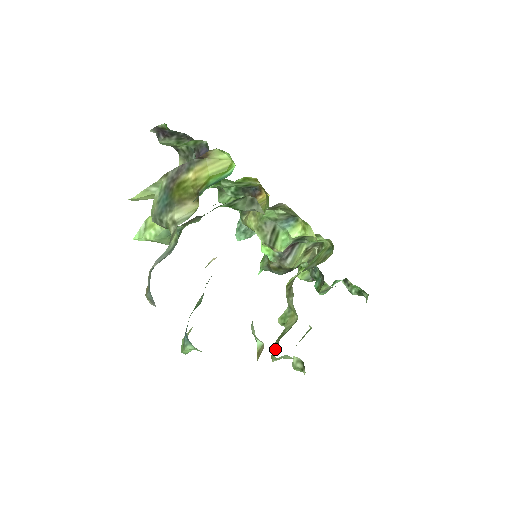
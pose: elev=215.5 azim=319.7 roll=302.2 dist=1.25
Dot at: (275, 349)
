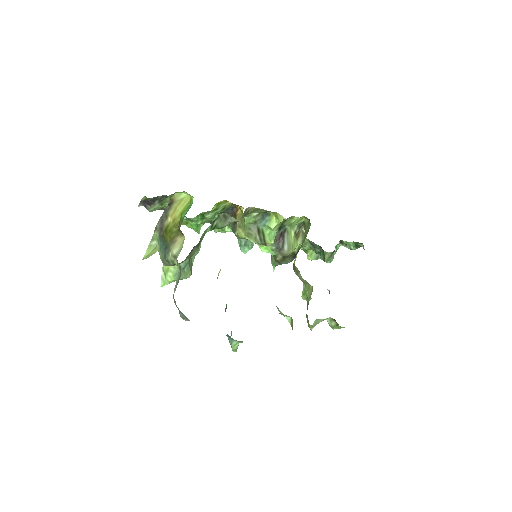
Dot at: (307, 319)
